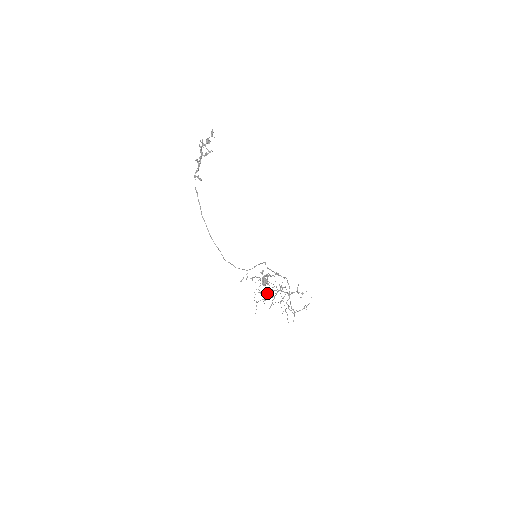
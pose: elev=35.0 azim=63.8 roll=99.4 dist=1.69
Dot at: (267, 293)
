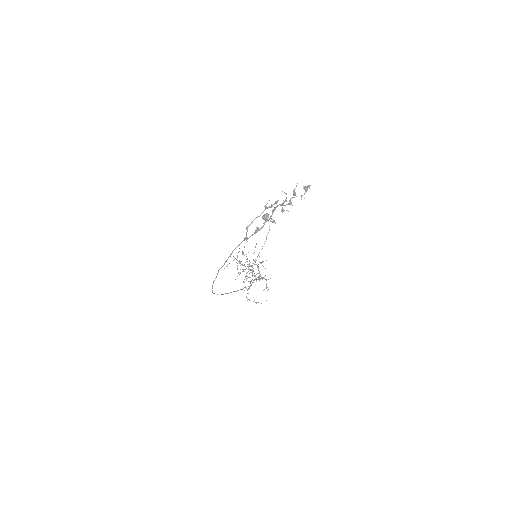
Dot at: (247, 258)
